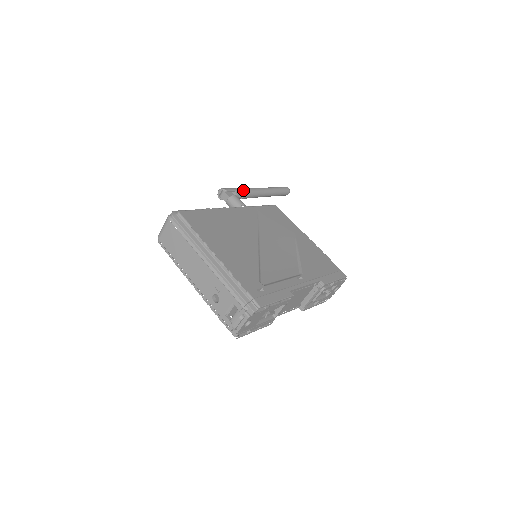
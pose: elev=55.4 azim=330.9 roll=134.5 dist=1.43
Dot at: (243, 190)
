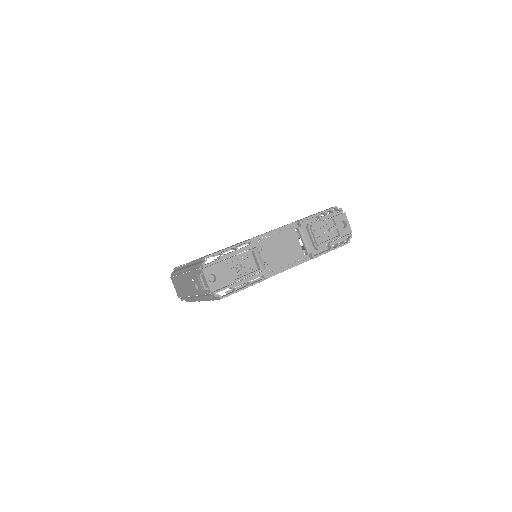
Dot at: occluded
